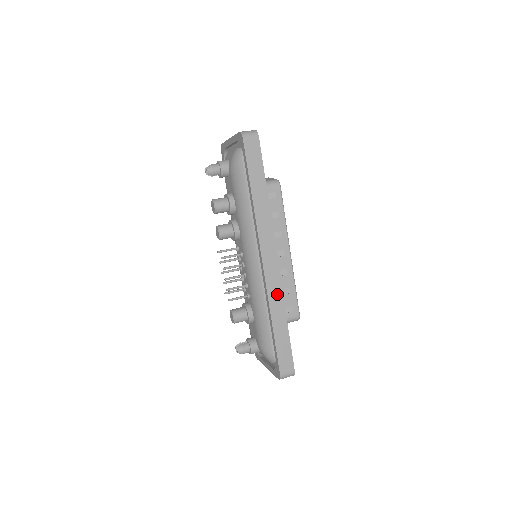
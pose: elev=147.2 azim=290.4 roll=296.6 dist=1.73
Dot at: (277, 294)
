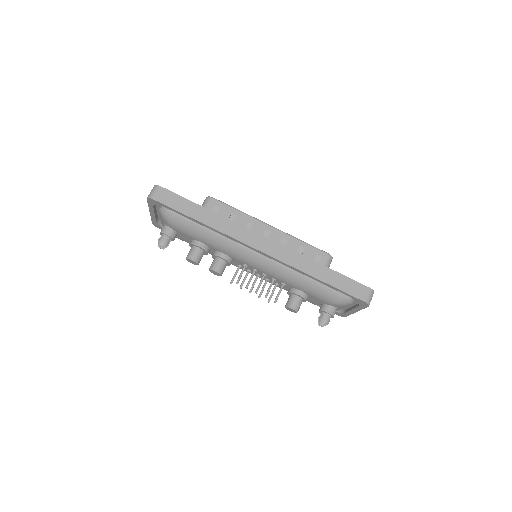
Dot at: (295, 258)
